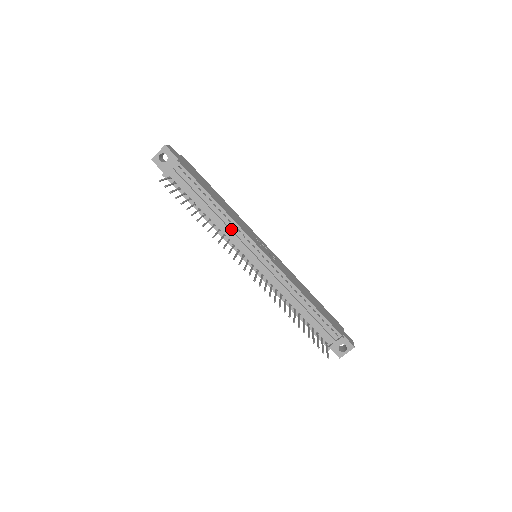
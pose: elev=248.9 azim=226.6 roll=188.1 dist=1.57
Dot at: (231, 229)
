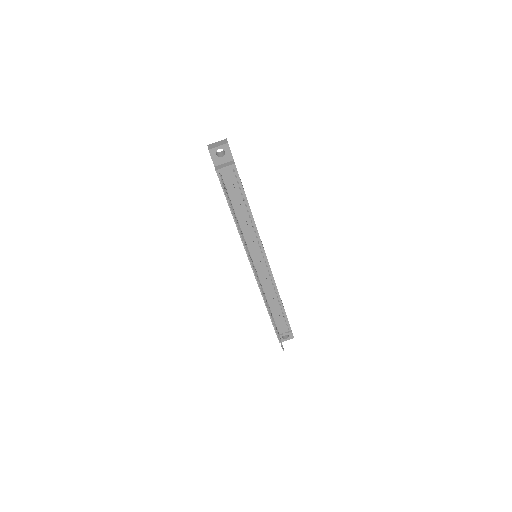
Dot at: (251, 234)
